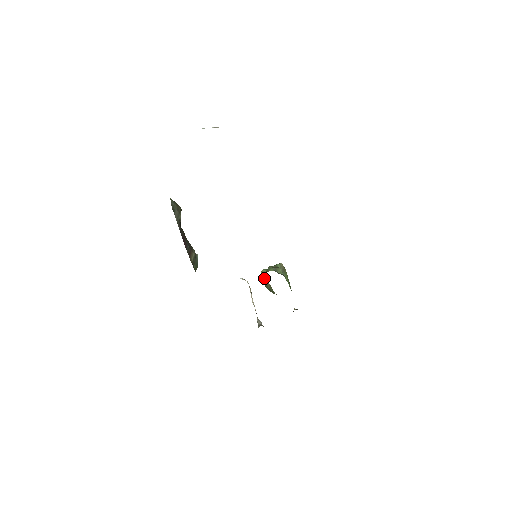
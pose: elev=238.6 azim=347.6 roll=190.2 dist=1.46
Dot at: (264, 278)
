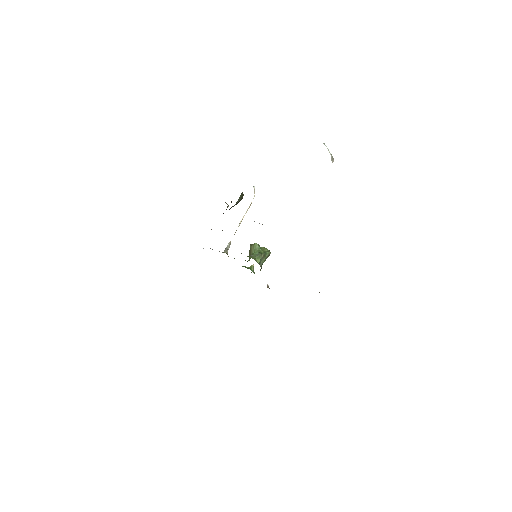
Dot at: (253, 250)
